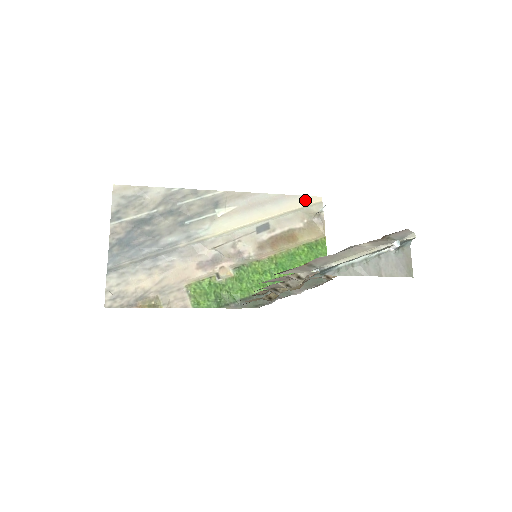
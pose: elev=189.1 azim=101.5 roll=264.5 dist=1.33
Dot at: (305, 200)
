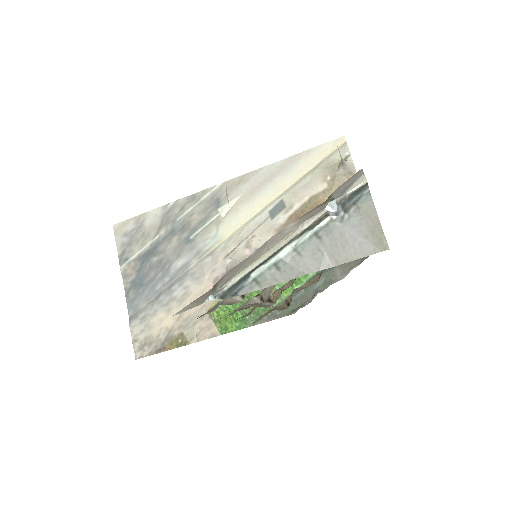
Dot at: (322, 150)
